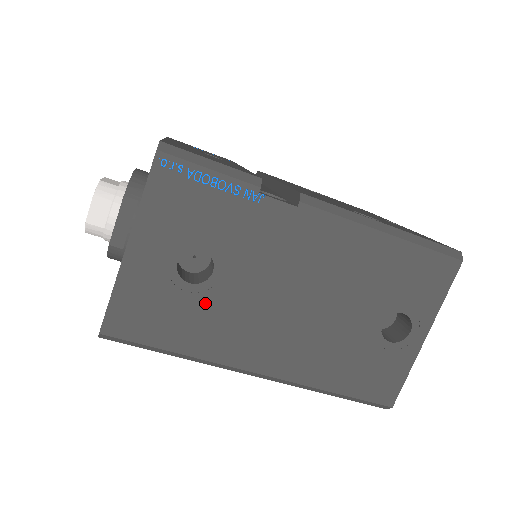
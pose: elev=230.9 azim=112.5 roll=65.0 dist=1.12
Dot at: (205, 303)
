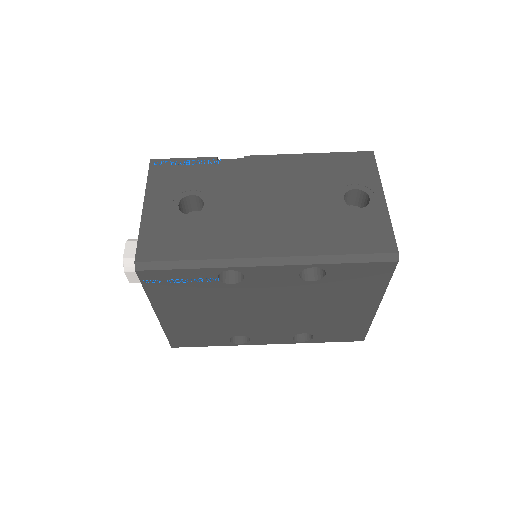
Dot at: (205, 223)
